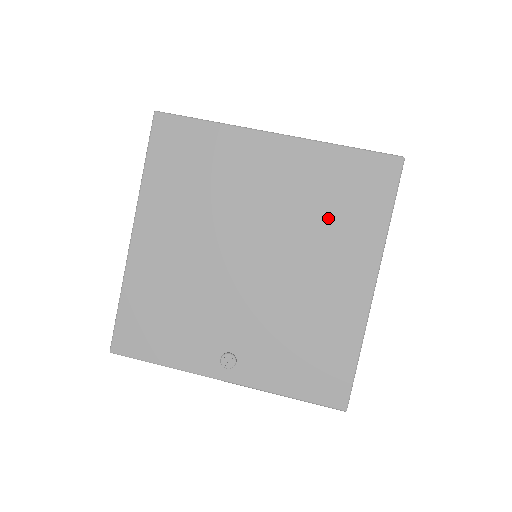
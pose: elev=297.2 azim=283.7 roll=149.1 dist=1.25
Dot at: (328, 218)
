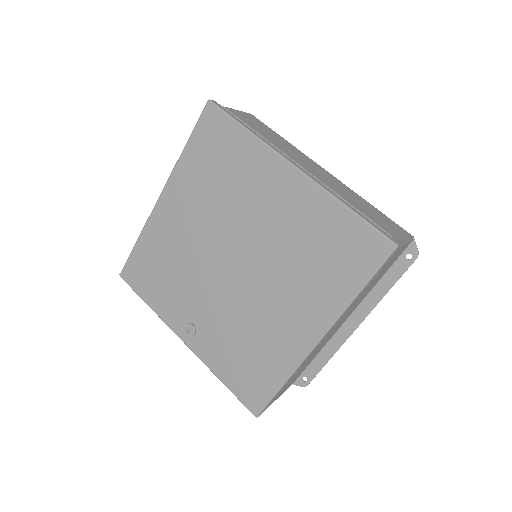
Dot at: (307, 264)
